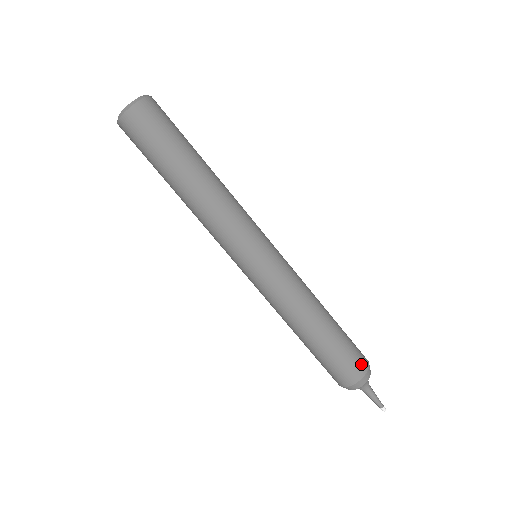
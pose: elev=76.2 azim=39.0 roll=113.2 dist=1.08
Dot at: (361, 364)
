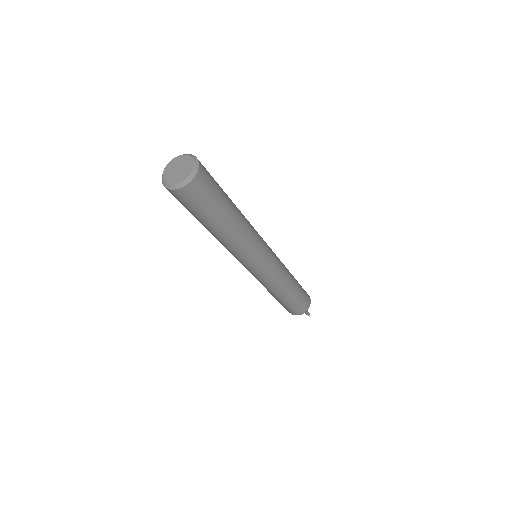
Dot at: (306, 307)
